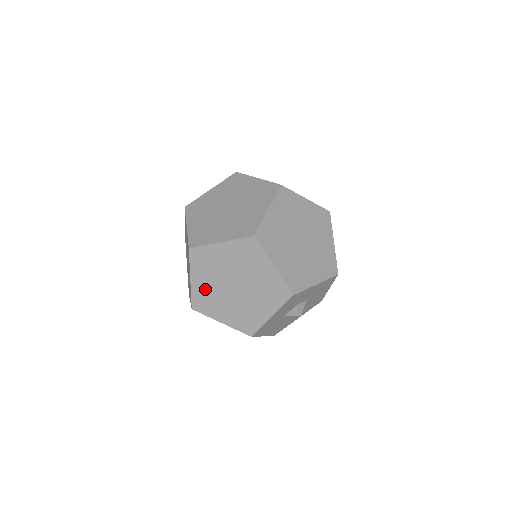
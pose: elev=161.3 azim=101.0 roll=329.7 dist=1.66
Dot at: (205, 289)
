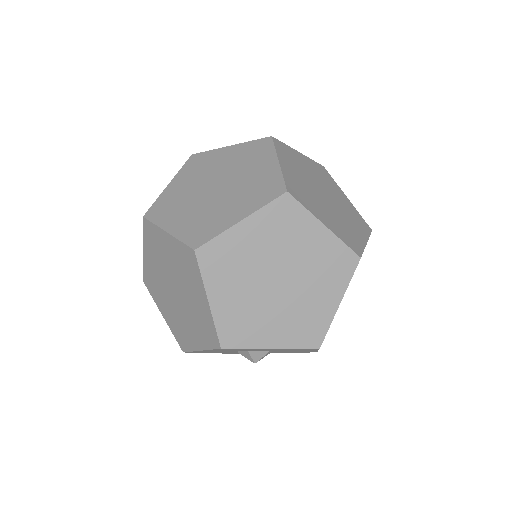
Dot at: (153, 271)
